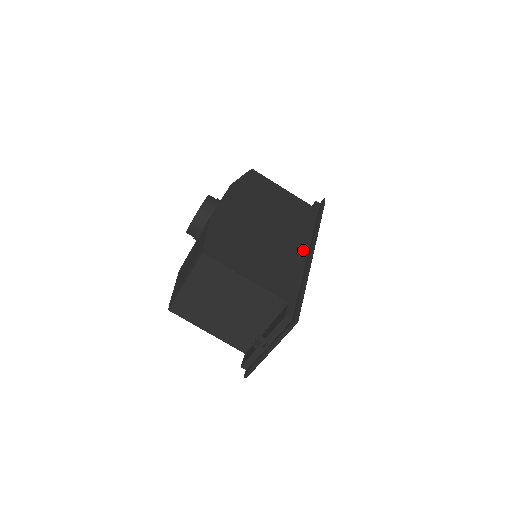
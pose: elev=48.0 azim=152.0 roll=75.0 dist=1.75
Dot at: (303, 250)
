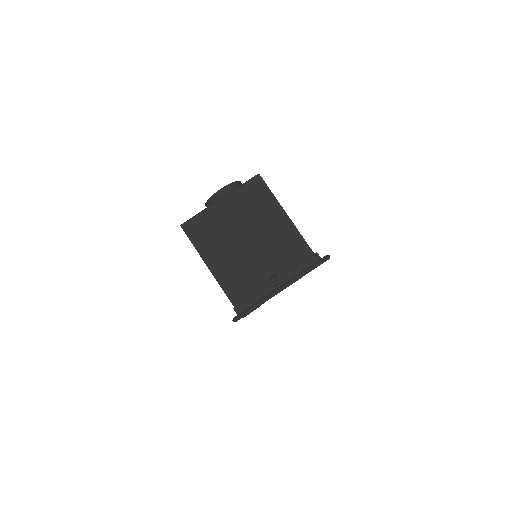
Dot at: occluded
